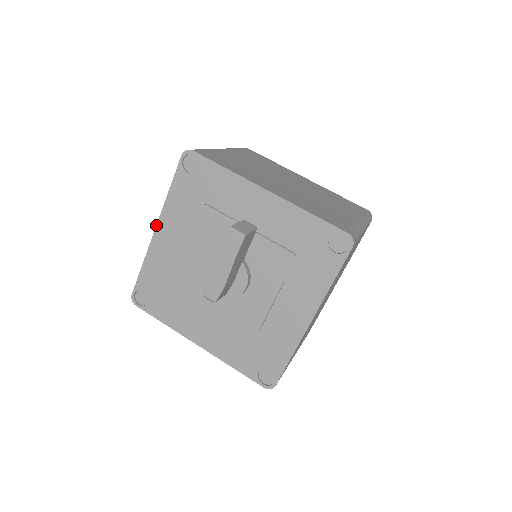
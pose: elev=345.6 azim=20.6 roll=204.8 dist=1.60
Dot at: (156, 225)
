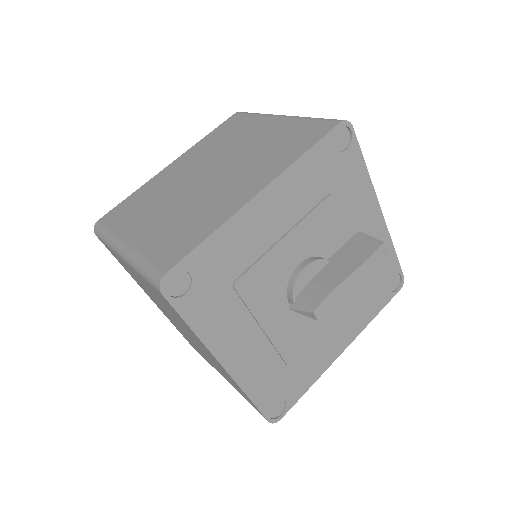
Dot at: (265, 187)
